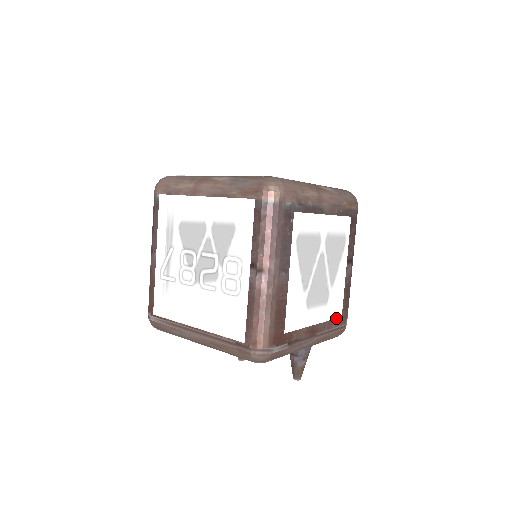
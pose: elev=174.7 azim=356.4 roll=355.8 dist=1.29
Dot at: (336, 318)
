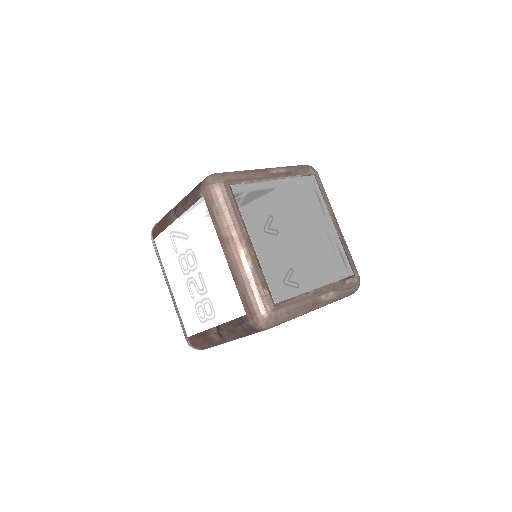
Dot at: occluded
